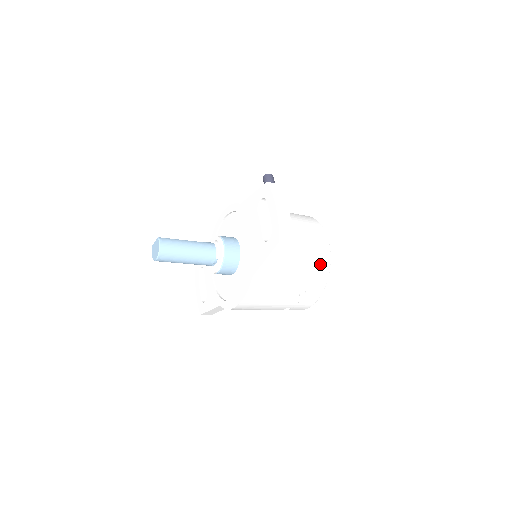
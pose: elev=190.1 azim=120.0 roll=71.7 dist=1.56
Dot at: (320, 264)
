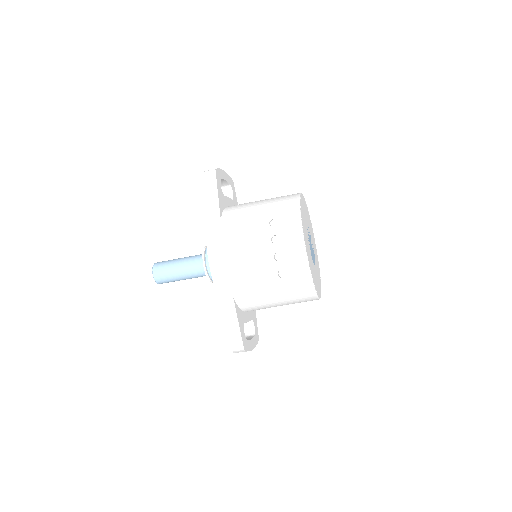
Dot at: (285, 199)
